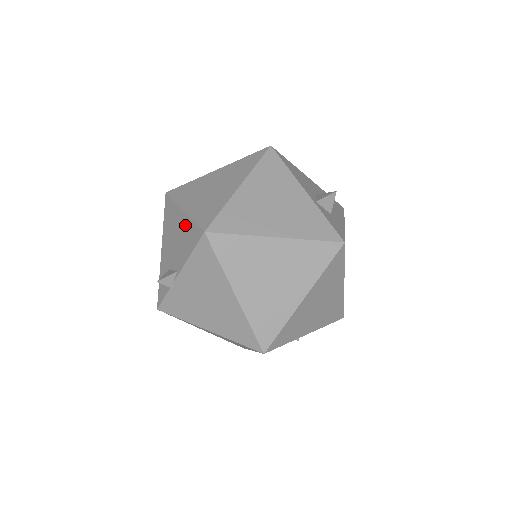
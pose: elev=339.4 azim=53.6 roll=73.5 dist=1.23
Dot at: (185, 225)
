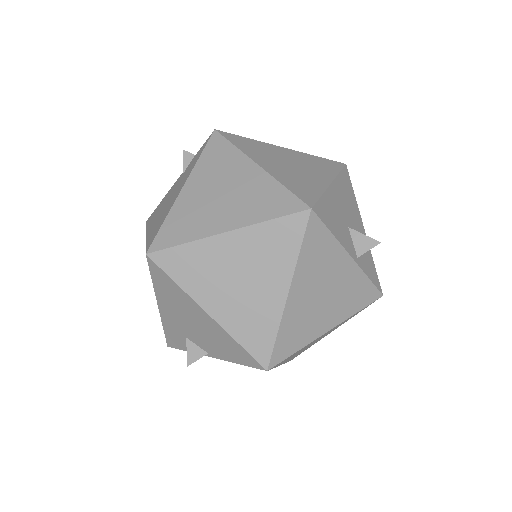
Dot at: (218, 333)
